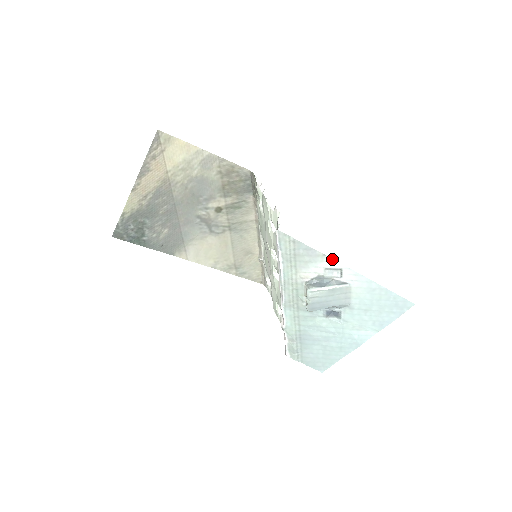
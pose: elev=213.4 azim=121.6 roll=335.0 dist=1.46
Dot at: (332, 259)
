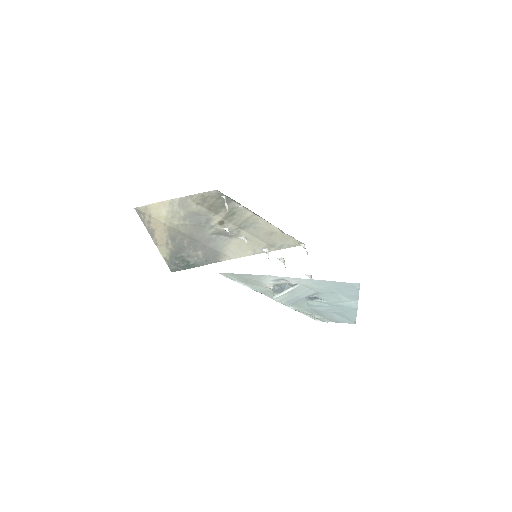
Dot at: (270, 275)
